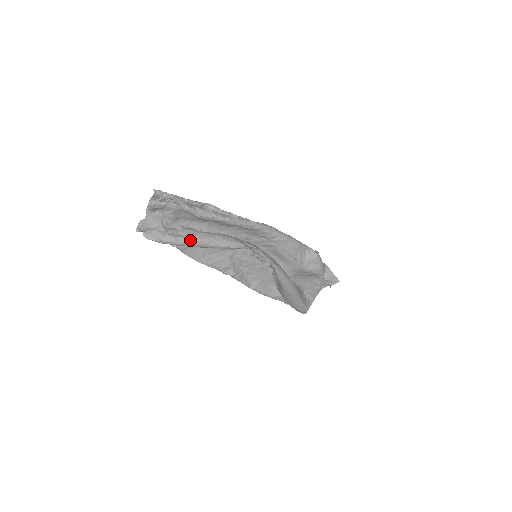
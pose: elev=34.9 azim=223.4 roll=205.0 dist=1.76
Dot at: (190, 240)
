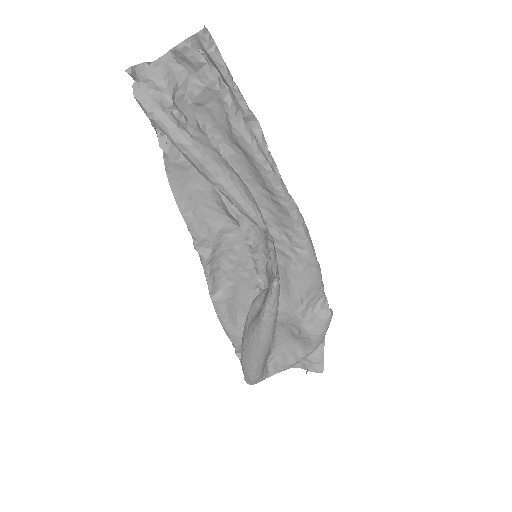
Dot at: (197, 147)
